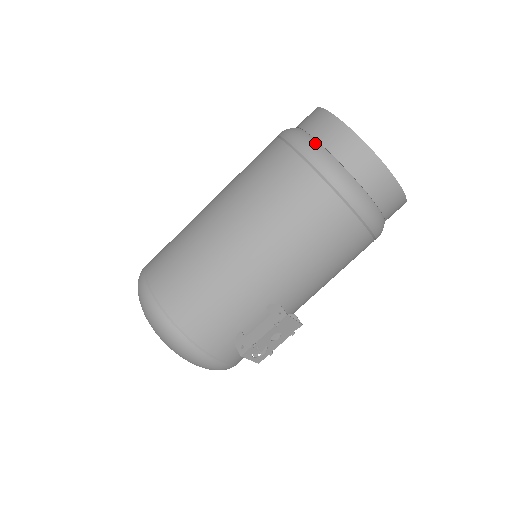
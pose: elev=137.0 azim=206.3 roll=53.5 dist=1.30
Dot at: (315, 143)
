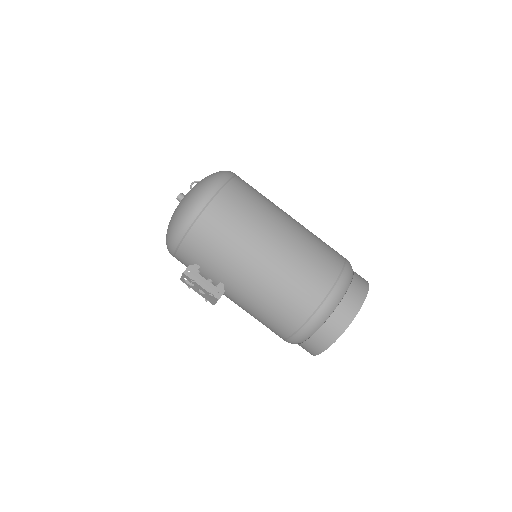
Dot at: (340, 299)
